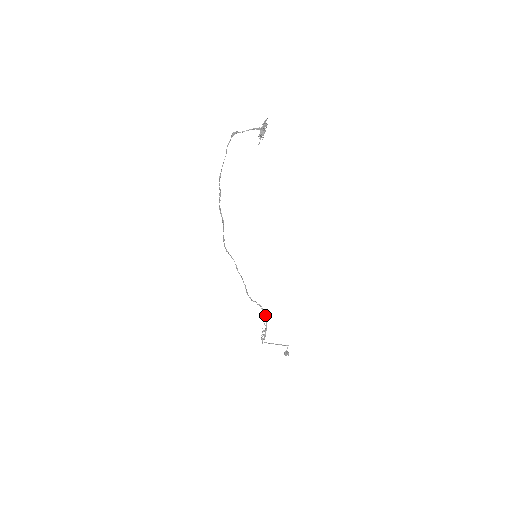
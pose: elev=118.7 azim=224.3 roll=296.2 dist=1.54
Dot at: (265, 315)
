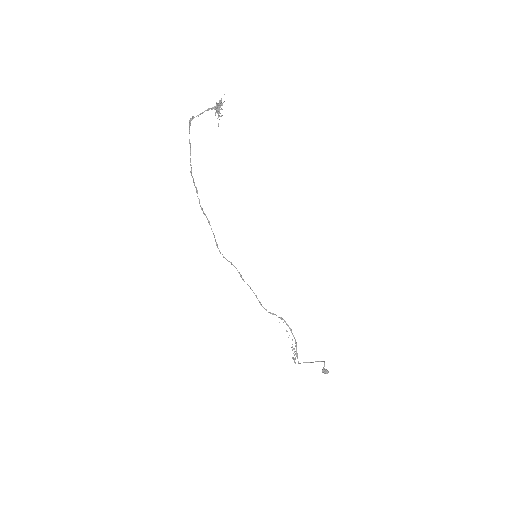
Dot at: (291, 329)
